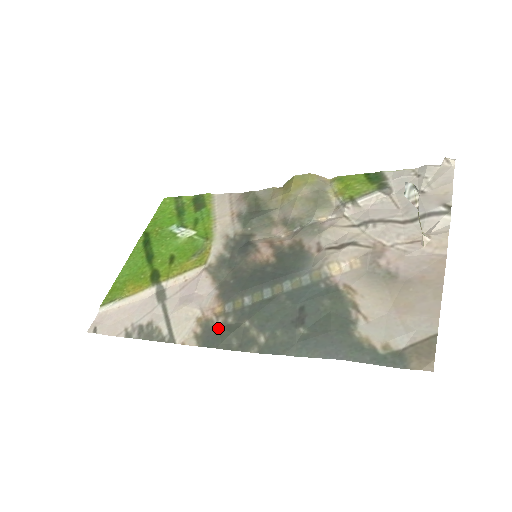
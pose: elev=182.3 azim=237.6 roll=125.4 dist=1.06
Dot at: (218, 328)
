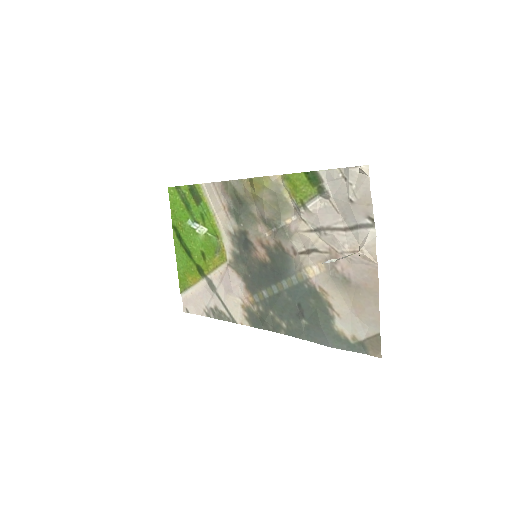
Dot at: (256, 314)
